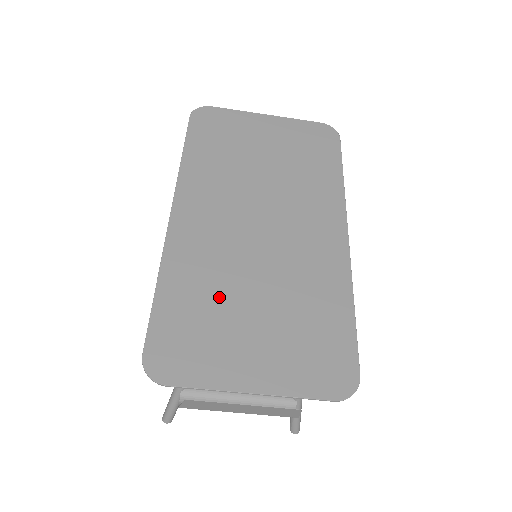
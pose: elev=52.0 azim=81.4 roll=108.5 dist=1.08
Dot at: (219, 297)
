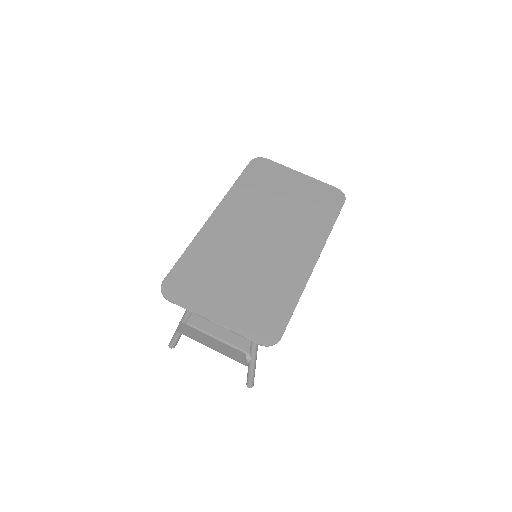
Dot at: (219, 267)
